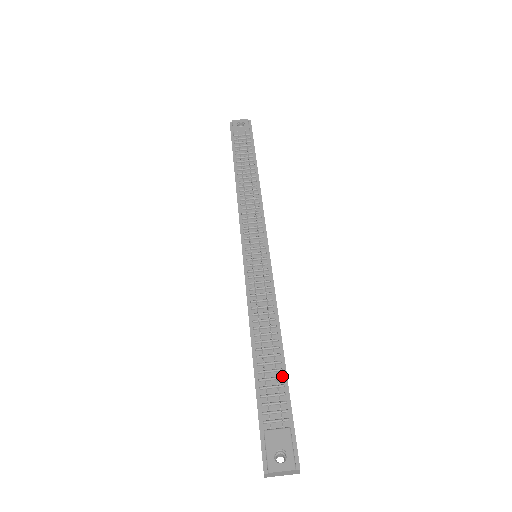
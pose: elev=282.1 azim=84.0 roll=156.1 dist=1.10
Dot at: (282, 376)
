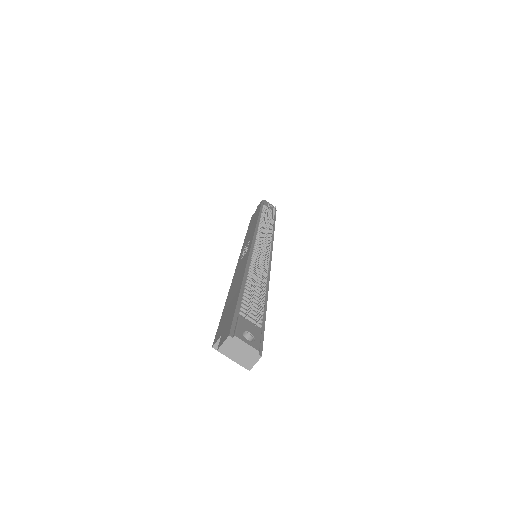
Dot at: occluded
